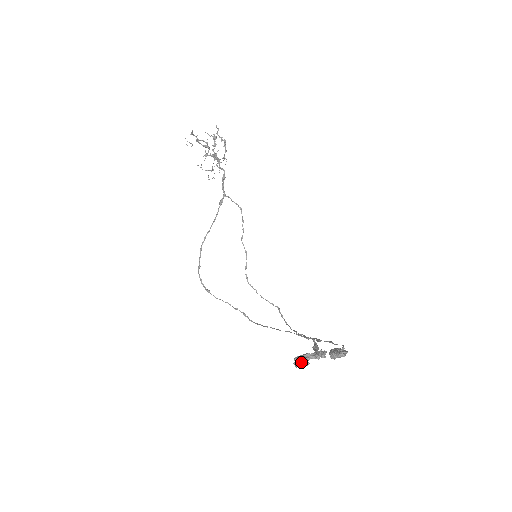
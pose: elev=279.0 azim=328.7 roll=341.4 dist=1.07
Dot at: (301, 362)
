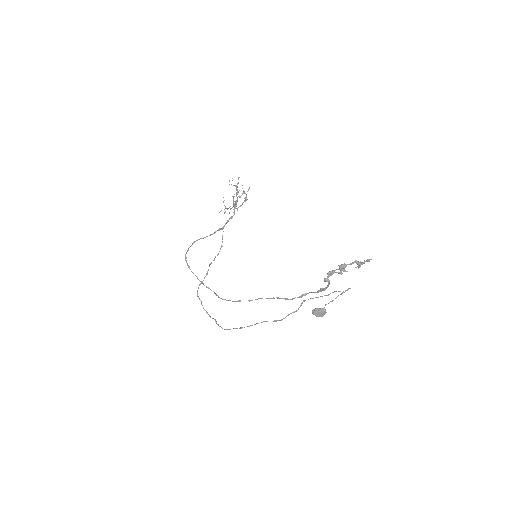
Dot at: (347, 264)
